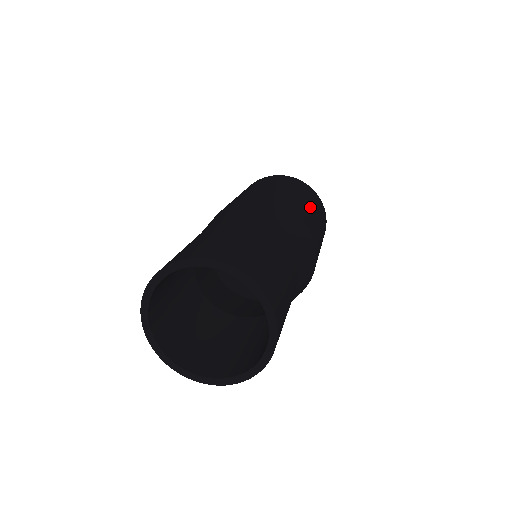
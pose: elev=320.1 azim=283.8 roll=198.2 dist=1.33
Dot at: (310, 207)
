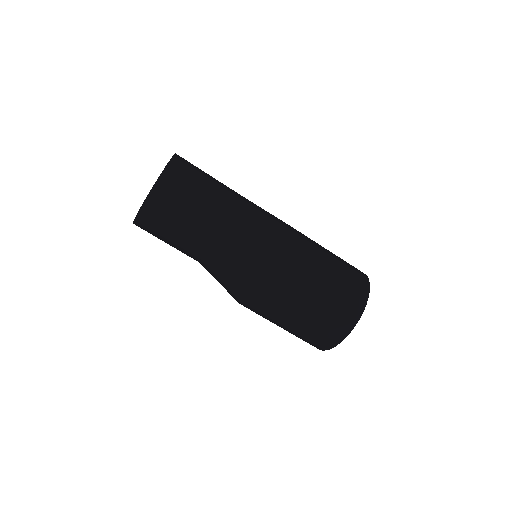
Dot at: (327, 253)
